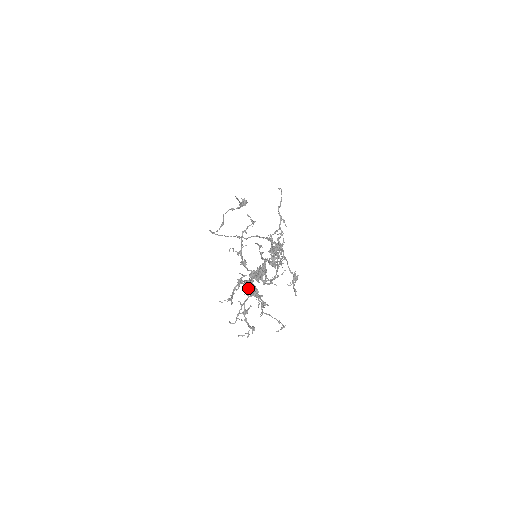
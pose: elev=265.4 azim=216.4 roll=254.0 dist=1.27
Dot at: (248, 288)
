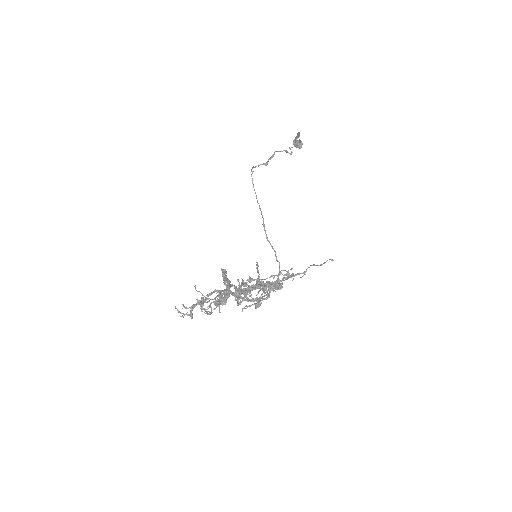
Dot at: (224, 295)
